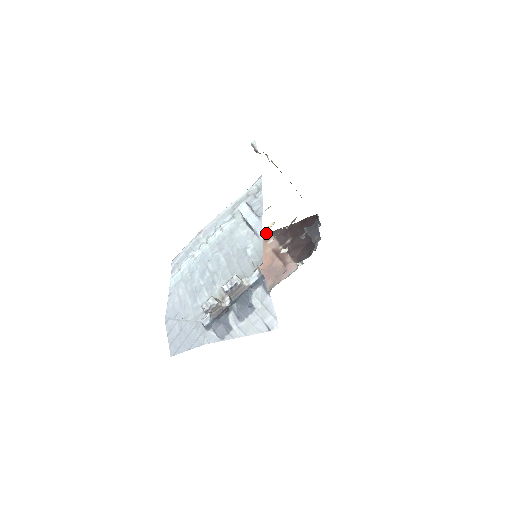
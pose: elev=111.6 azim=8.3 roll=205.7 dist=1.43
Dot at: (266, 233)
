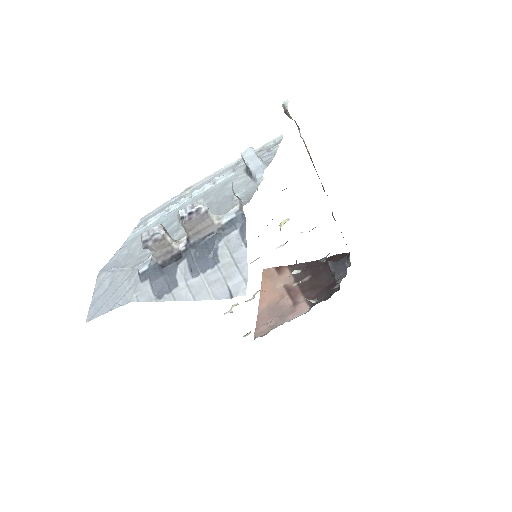
Dot at: (282, 266)
